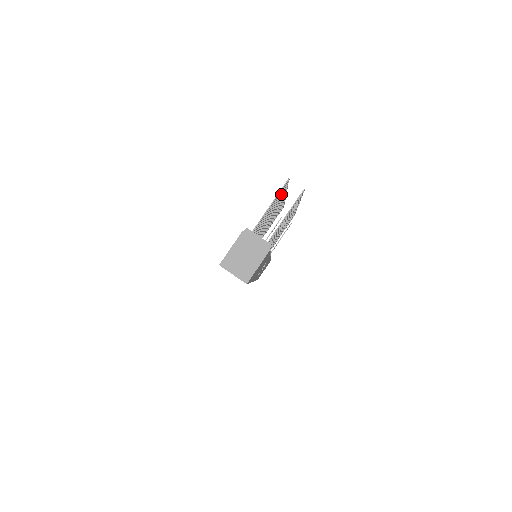
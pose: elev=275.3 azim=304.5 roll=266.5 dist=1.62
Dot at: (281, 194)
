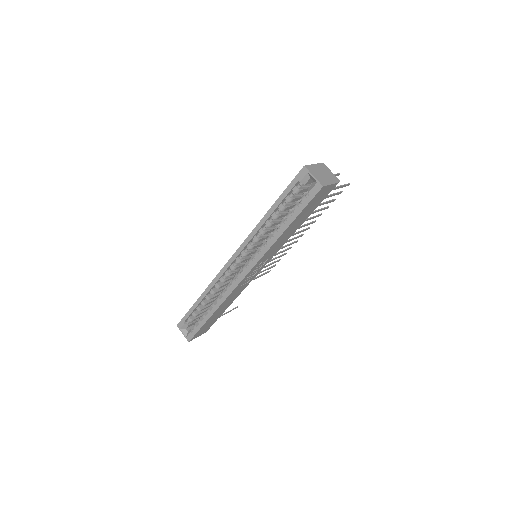
Dot at: occluded
